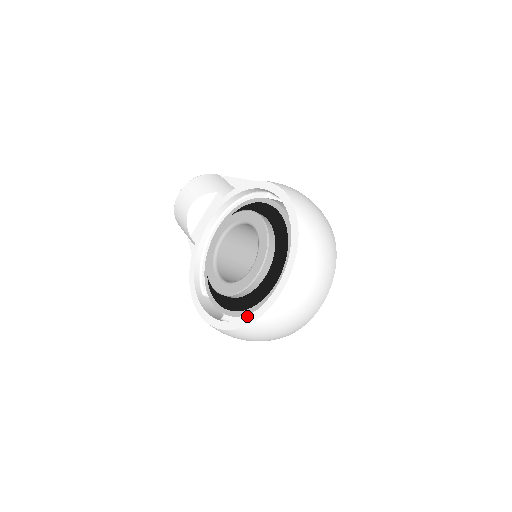
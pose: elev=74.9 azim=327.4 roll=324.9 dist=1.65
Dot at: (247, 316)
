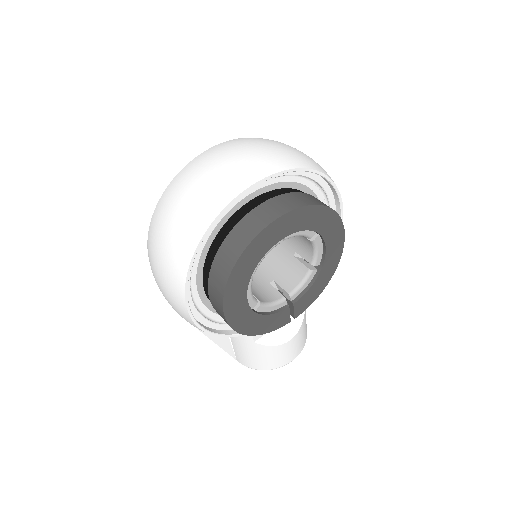
Dot at: occluded
